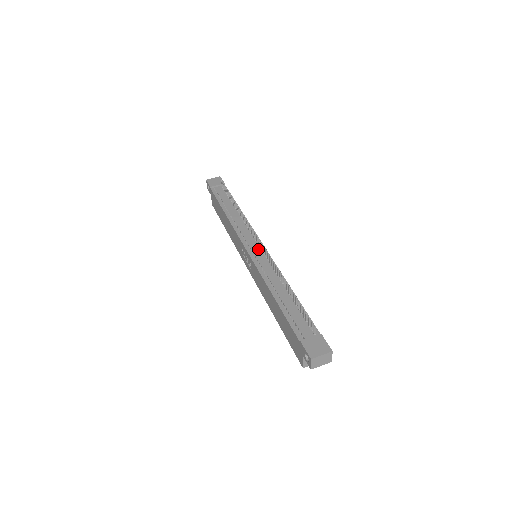
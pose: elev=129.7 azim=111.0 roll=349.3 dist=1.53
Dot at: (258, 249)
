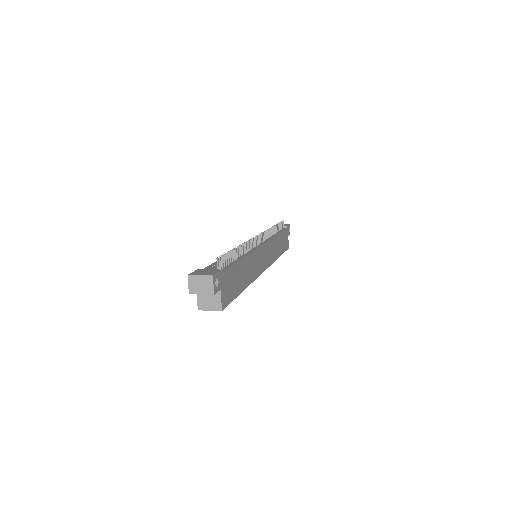
Dot at: occluded
